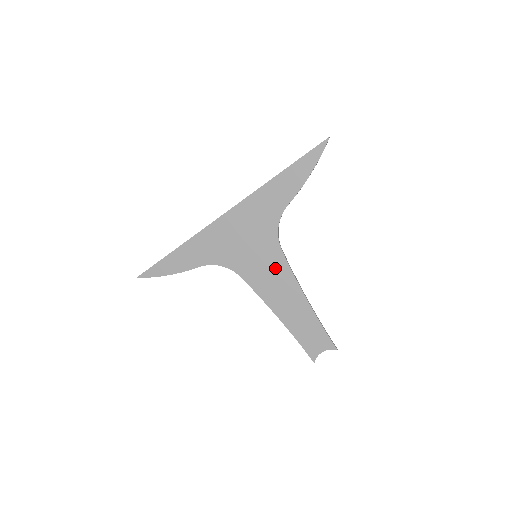
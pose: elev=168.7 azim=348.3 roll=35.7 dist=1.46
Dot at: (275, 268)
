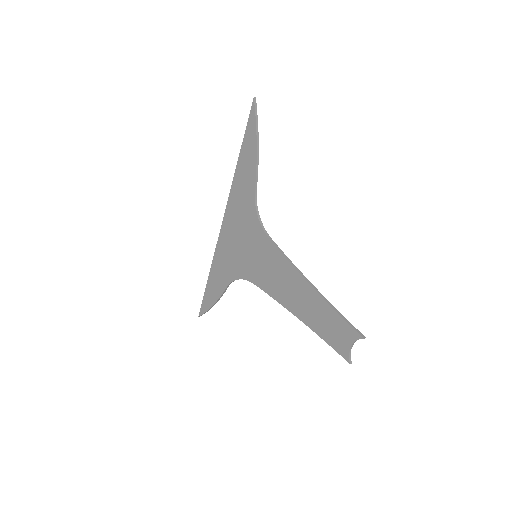
Dot at: (272, 261)
